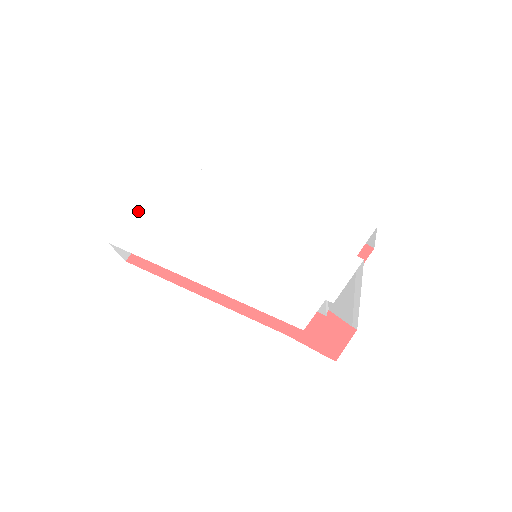
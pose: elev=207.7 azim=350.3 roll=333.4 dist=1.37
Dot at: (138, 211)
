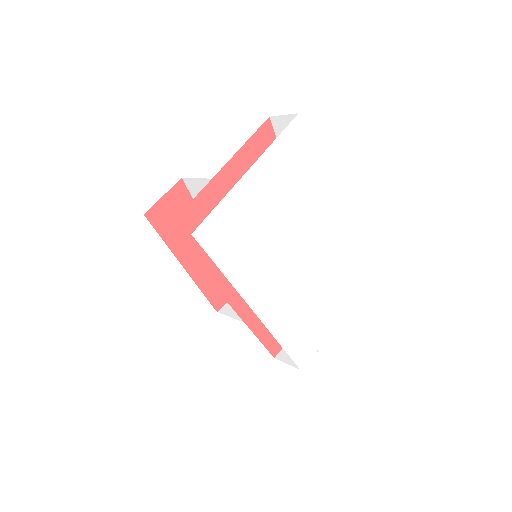
Dot at: (227, 205)
